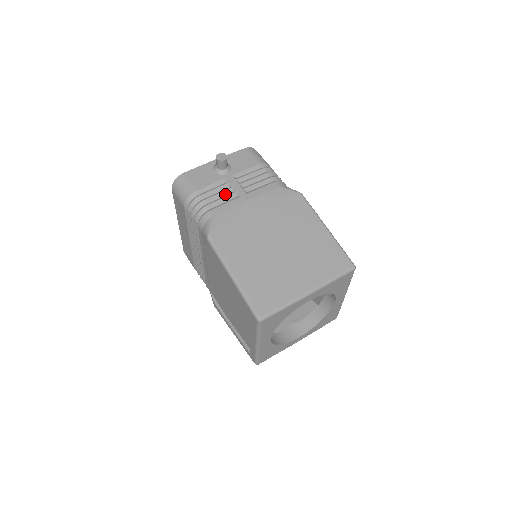
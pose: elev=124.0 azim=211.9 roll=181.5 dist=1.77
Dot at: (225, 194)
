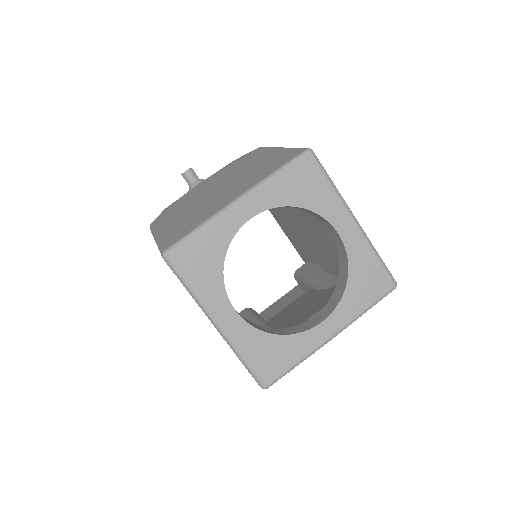
Dot at: occluded
